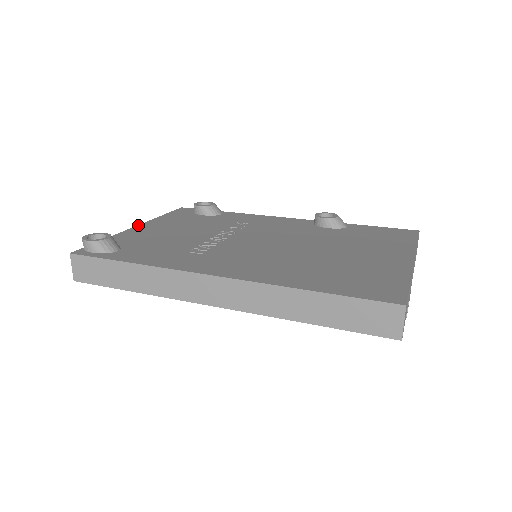
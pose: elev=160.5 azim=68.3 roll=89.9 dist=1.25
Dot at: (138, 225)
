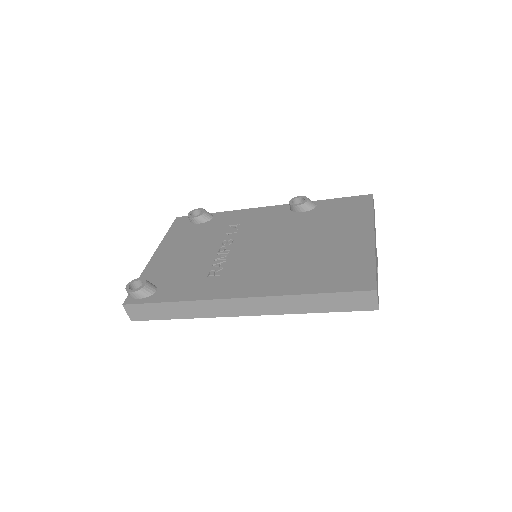
Dot at: (154, 253)
